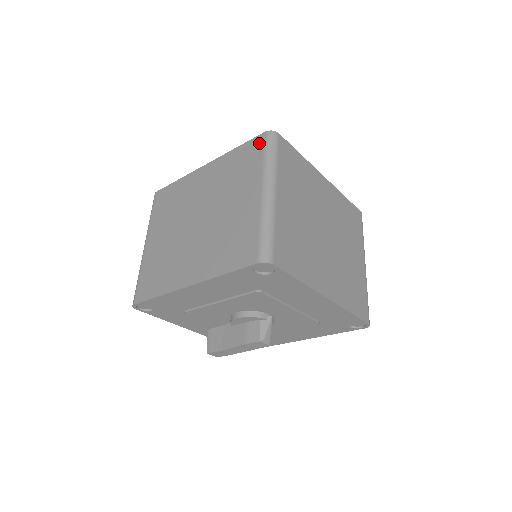
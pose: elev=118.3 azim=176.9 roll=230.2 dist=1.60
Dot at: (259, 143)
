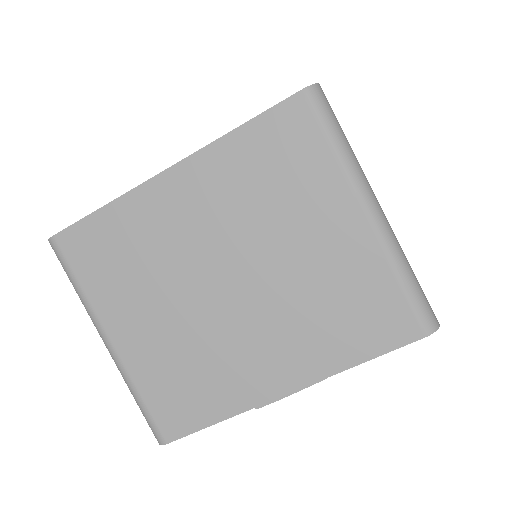
Dot at: (301, 116)
